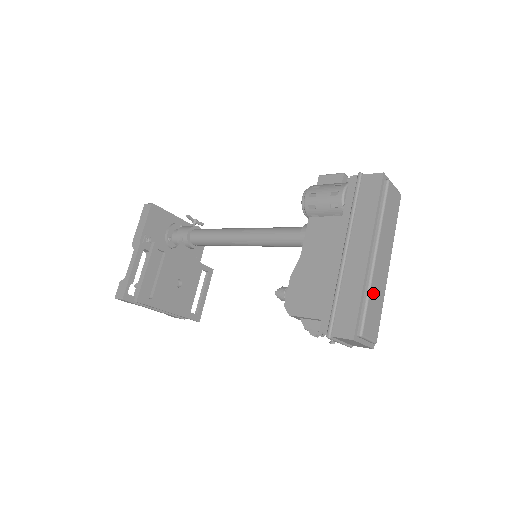
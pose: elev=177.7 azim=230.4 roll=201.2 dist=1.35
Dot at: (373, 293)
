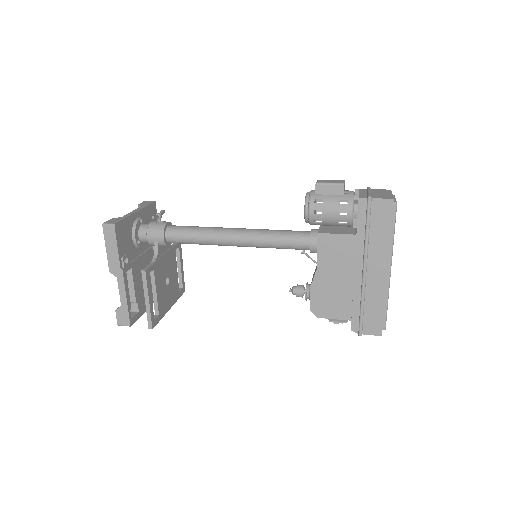
Dot at: occluded
